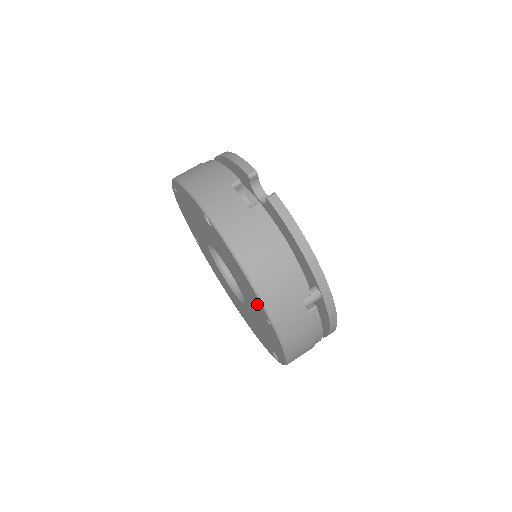
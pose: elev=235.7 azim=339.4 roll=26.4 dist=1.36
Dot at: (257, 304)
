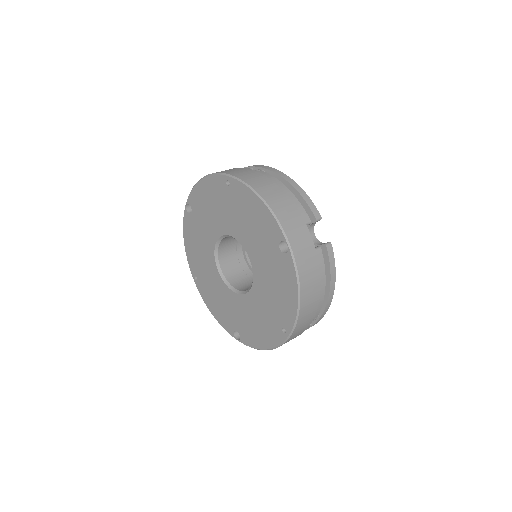
Dot at: (282, 315)
